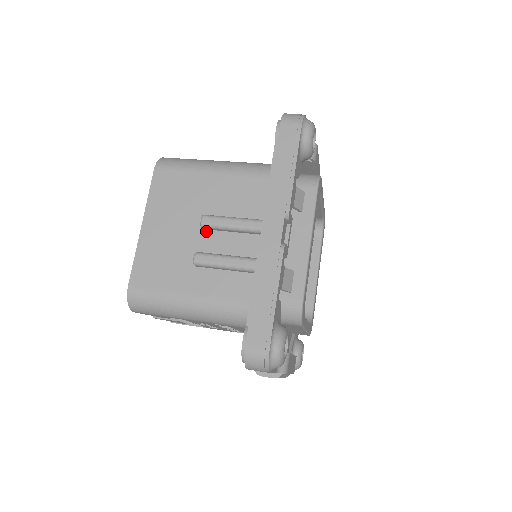
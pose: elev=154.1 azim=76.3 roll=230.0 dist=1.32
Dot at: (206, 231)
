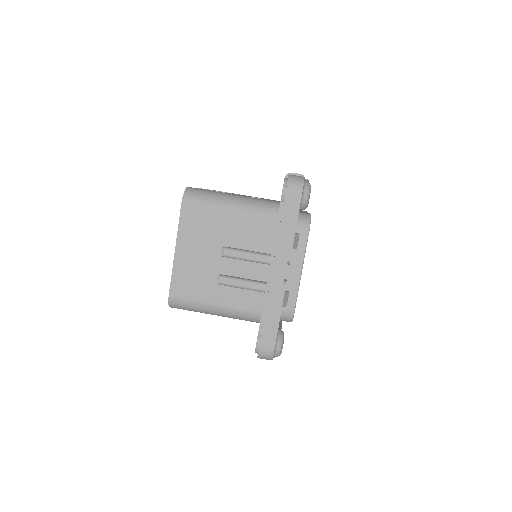
Dot at: (226, 258)
